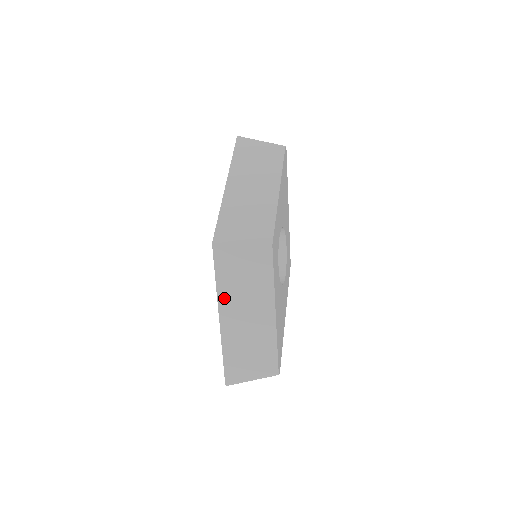
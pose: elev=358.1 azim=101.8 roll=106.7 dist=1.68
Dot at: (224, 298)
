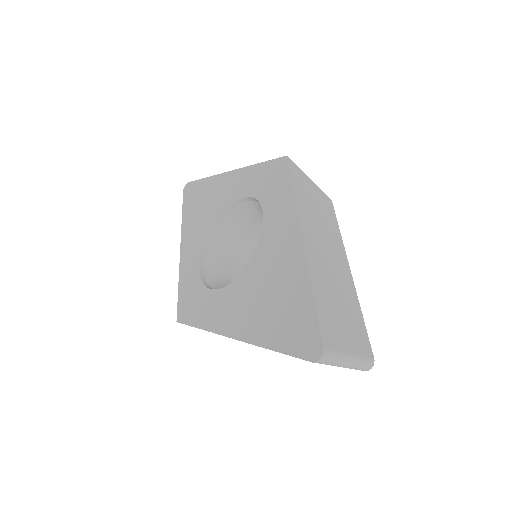
Dot at: (303, 215)
